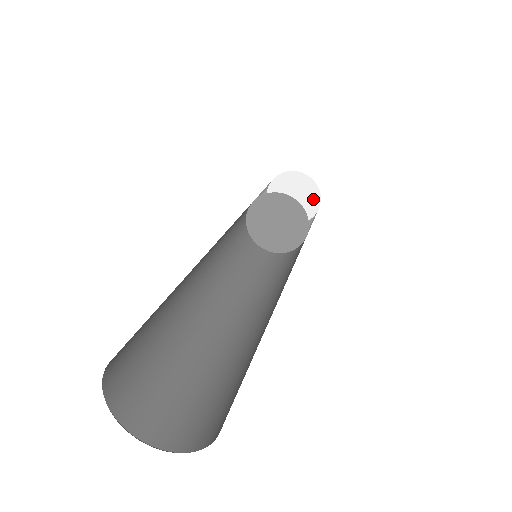
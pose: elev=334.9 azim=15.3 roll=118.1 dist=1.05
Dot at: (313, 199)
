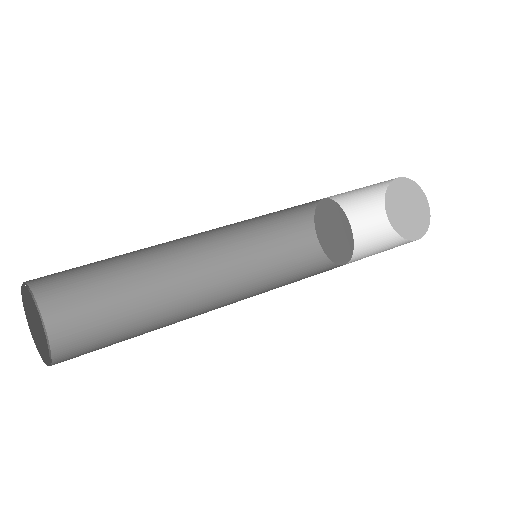
Dot at: (423, 212)
